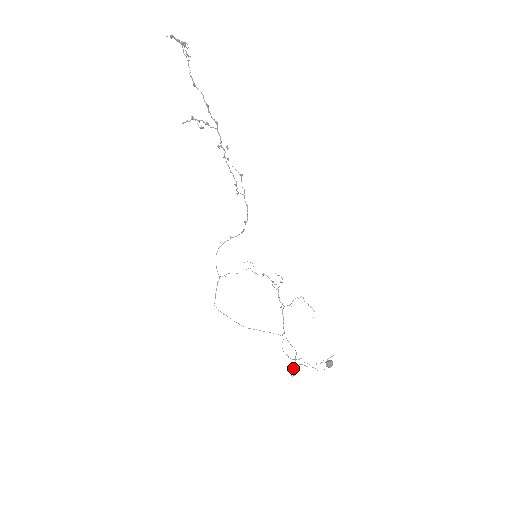
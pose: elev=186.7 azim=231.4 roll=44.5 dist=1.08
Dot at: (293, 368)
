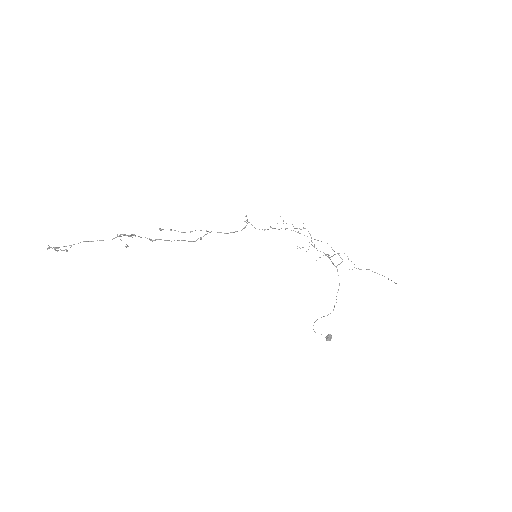
Dot at: (316, 320)
